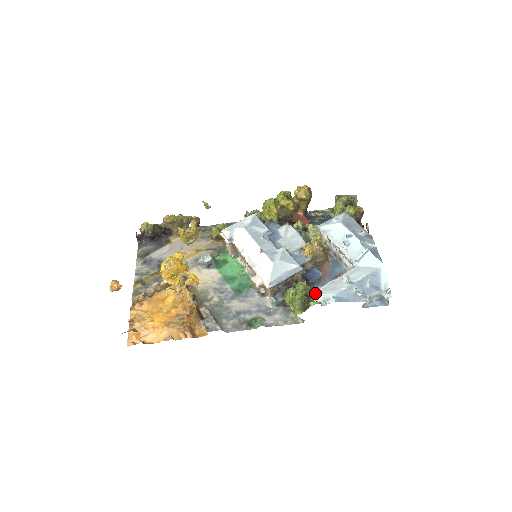
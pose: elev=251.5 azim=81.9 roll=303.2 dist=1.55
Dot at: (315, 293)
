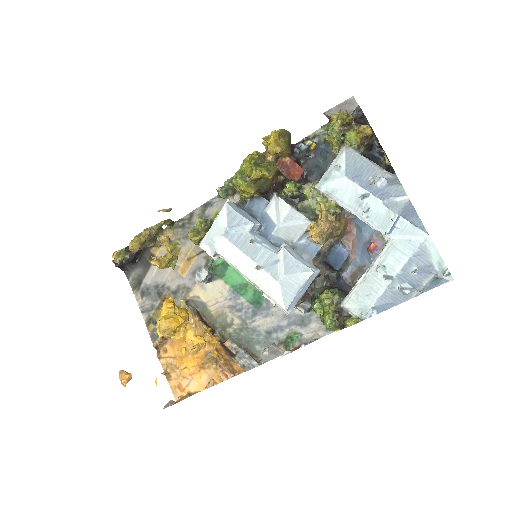
Dot at: (347, 303)
